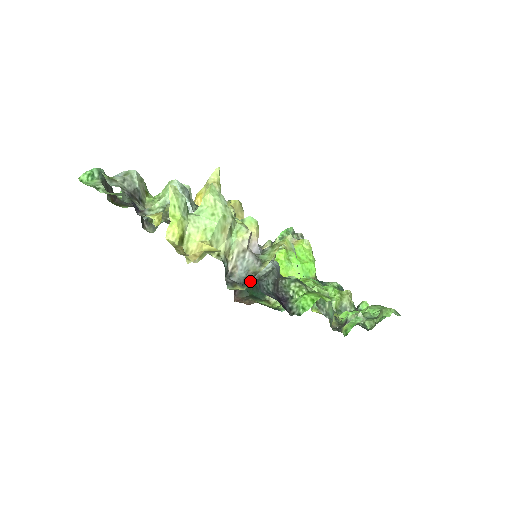
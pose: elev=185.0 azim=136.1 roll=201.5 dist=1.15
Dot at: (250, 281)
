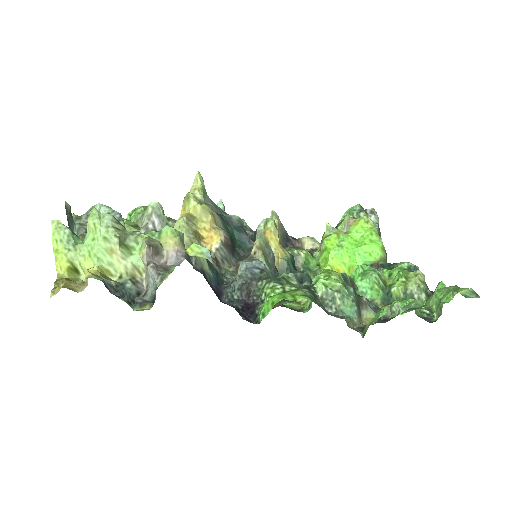
Dot at: (154, 299)
